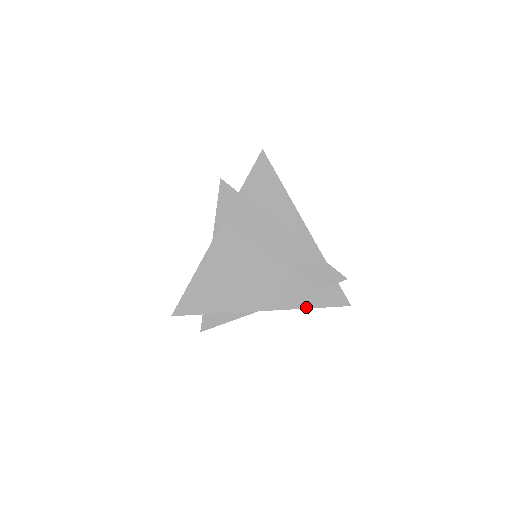
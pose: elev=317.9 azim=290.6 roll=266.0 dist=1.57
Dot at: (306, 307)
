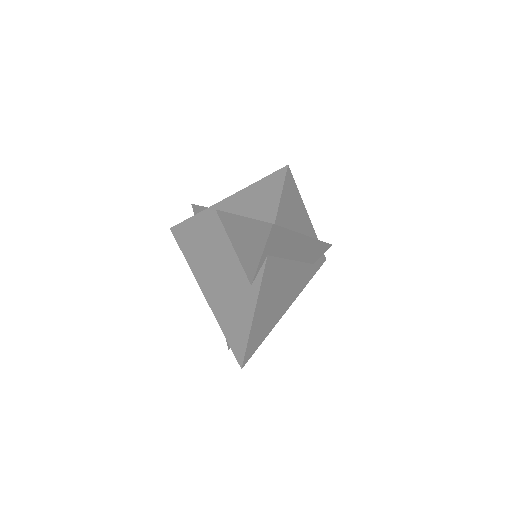
Dot at: occluded
